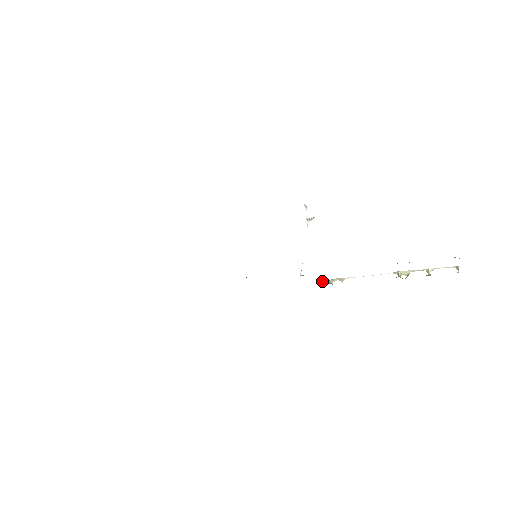
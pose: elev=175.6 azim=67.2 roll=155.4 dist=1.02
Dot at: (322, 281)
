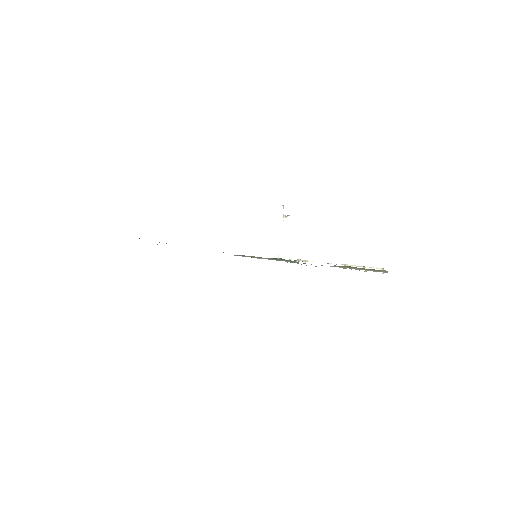
Dot at: occluded
